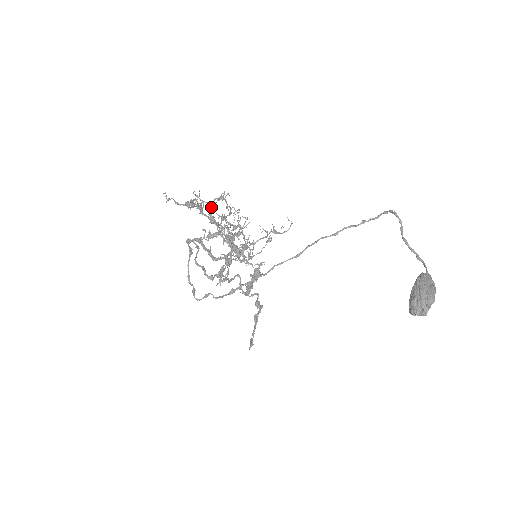
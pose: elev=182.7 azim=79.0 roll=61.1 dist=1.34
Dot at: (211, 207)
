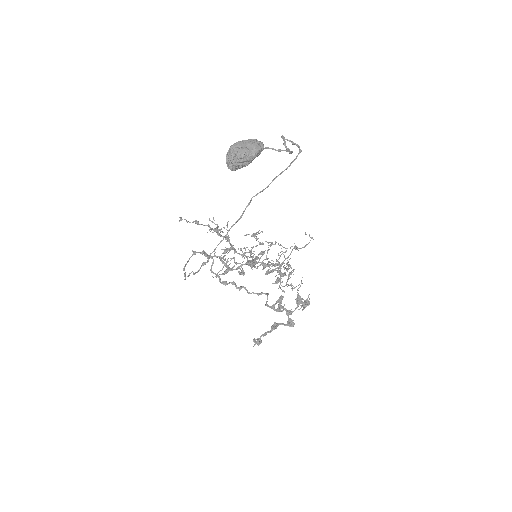
Dot at: (227, 230)
